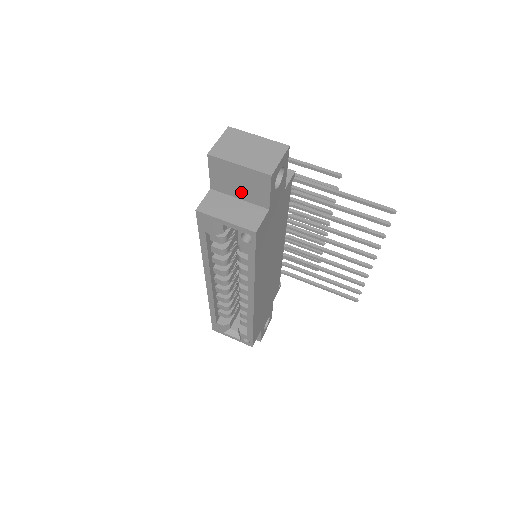
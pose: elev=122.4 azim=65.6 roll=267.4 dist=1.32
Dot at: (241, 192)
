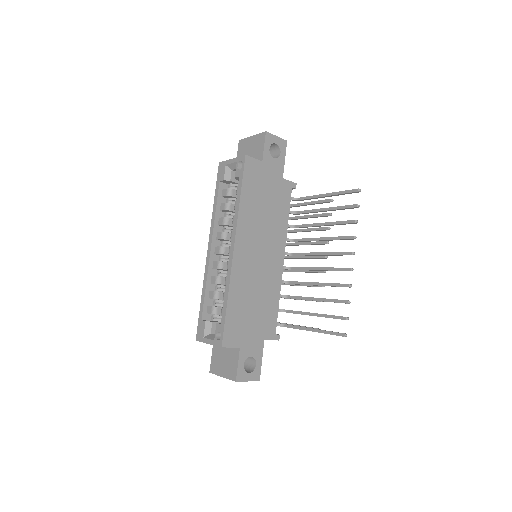
Dot at: occluded
